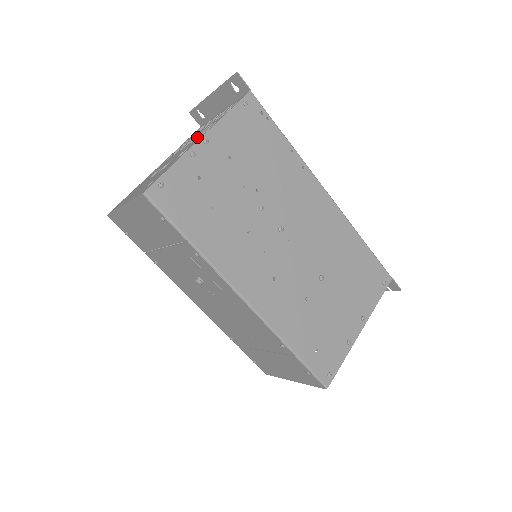
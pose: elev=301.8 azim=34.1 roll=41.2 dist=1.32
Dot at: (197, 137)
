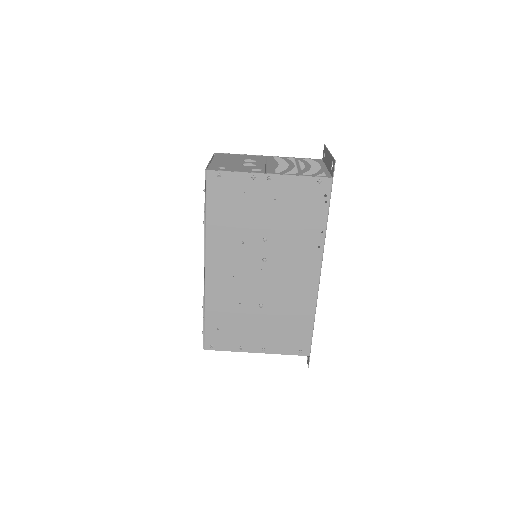
Dot at: (281, 169)
